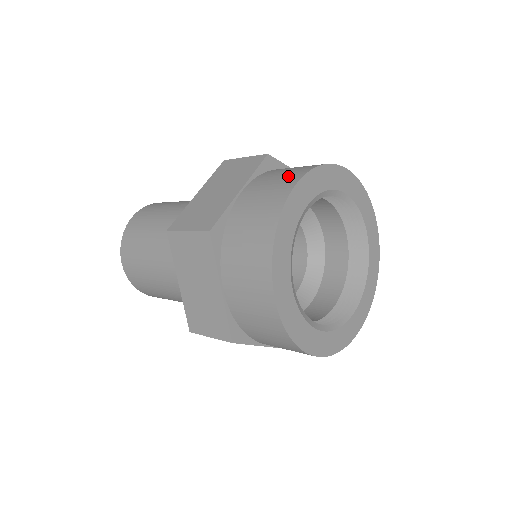
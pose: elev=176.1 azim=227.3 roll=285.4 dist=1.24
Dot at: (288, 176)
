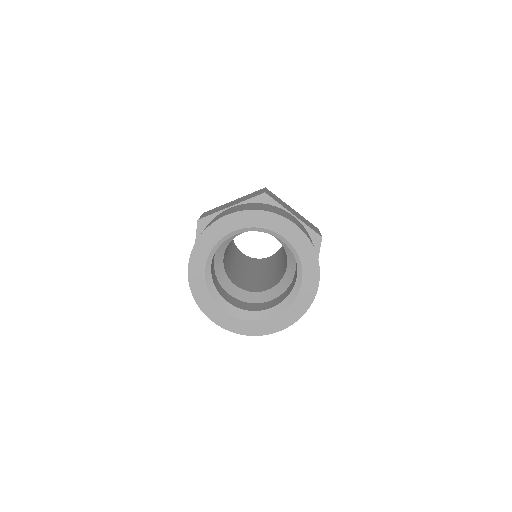
Dot at: occluded
